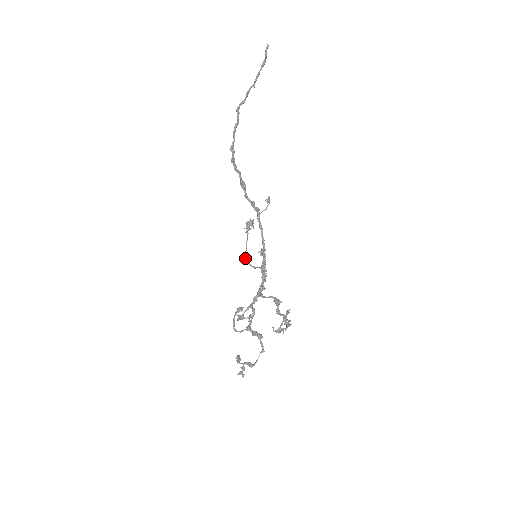
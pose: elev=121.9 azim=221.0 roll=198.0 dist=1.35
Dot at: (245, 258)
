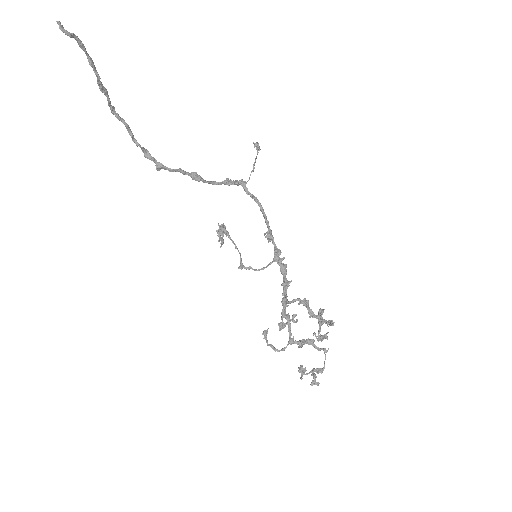
Dot at: (244, 267)
